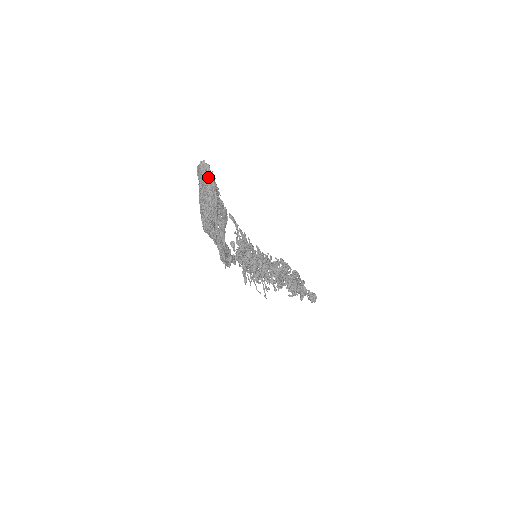
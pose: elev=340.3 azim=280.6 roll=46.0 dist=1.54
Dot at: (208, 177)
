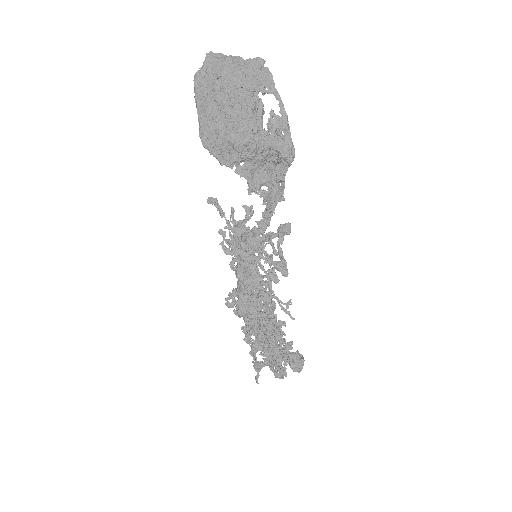
Dot at: (231, 57)
